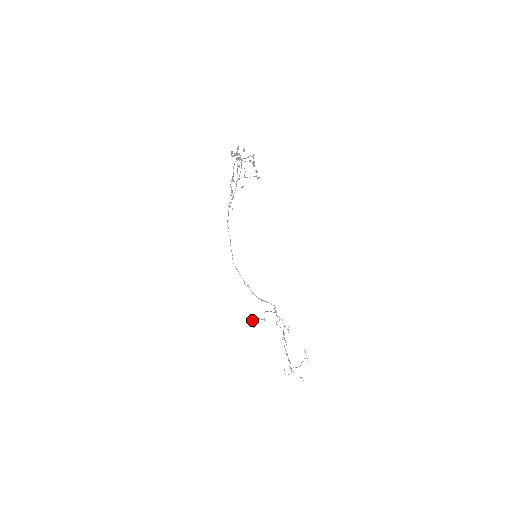
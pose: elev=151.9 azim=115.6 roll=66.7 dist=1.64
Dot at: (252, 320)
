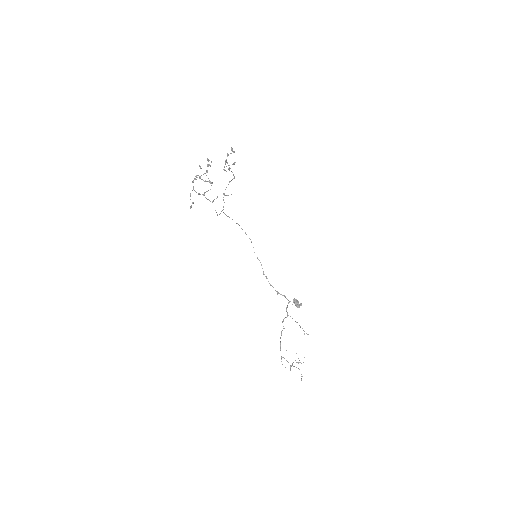
Dot at: occluded
